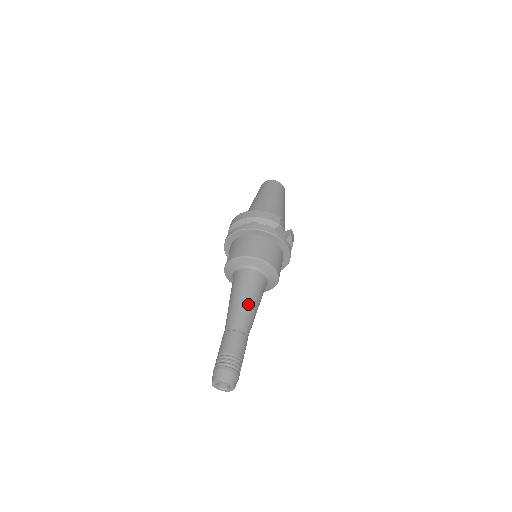
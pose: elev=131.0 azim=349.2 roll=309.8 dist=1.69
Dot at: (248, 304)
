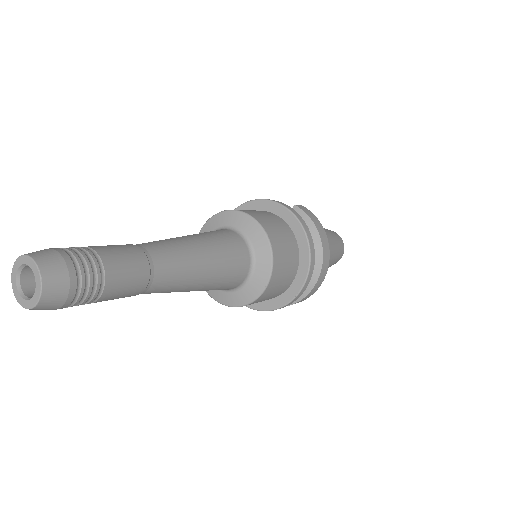
Dot at: occluded
